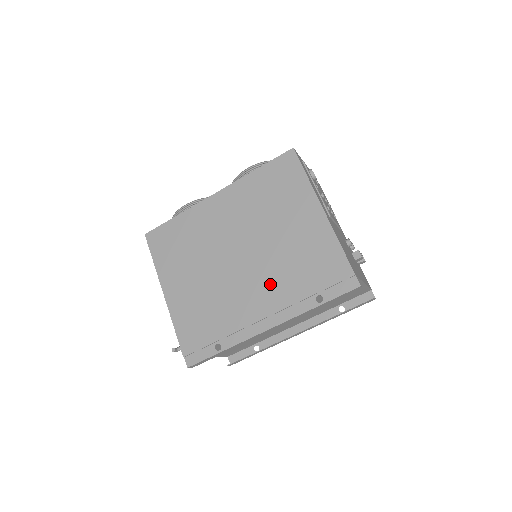
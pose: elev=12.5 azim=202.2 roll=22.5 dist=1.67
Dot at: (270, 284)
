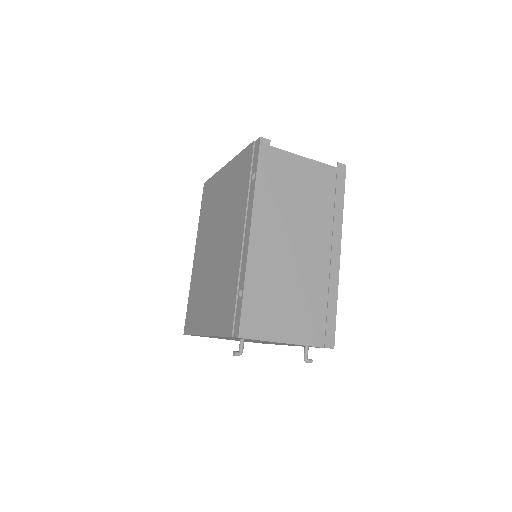
Dot at: (233, 222)
